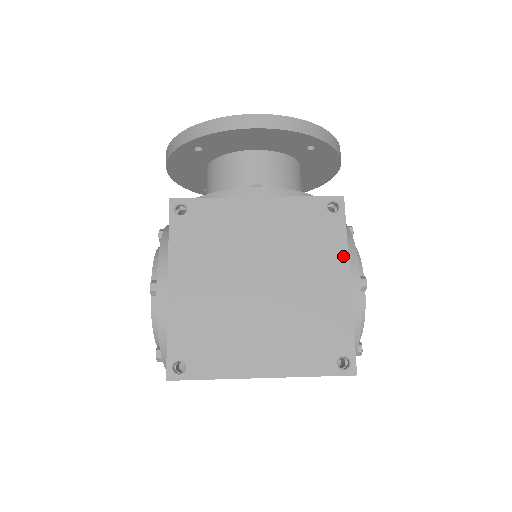
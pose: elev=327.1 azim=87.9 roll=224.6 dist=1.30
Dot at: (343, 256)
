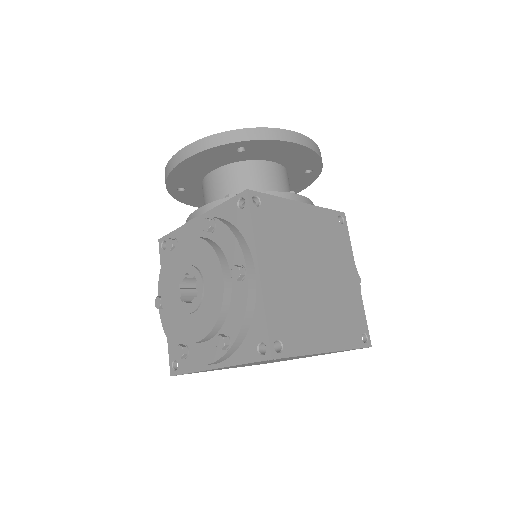
Dot at: (352, 258)
